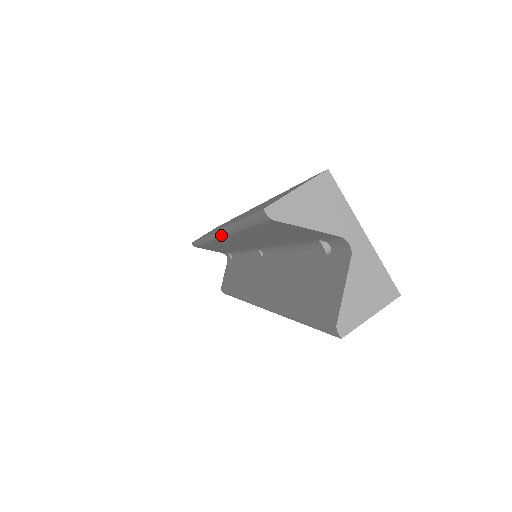
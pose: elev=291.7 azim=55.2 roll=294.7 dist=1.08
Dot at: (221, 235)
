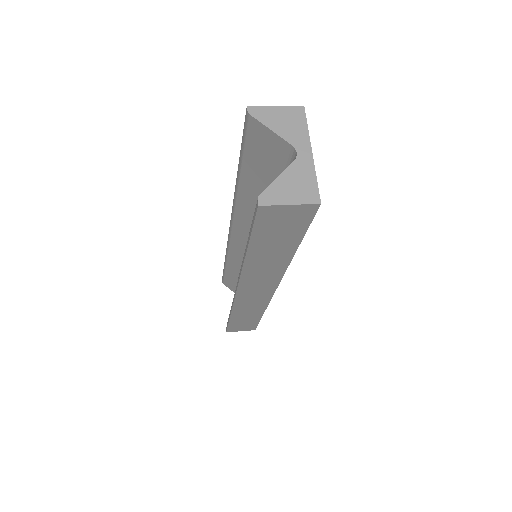
Dot at: (233, 210)
